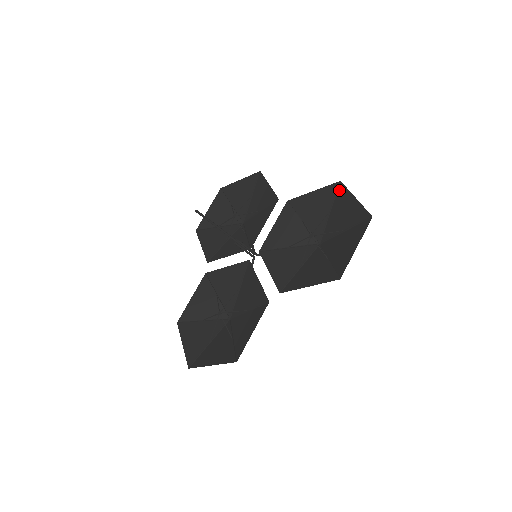
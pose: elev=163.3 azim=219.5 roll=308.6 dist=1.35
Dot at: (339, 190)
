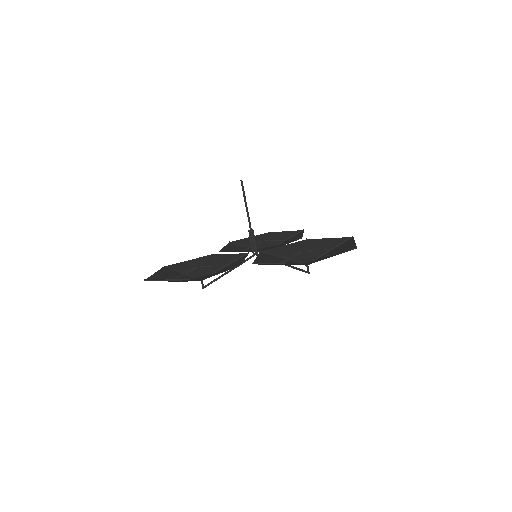
Dot at: (348, 240)
